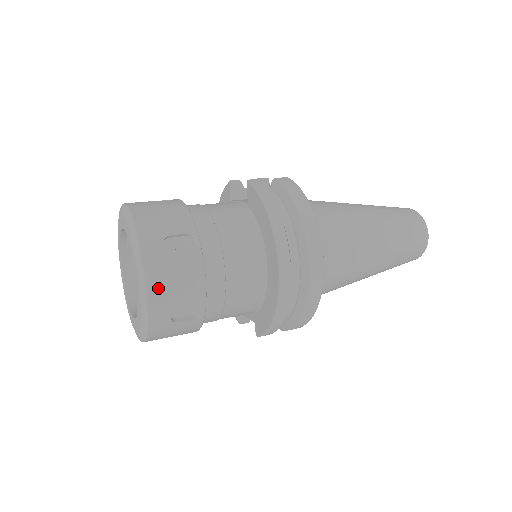
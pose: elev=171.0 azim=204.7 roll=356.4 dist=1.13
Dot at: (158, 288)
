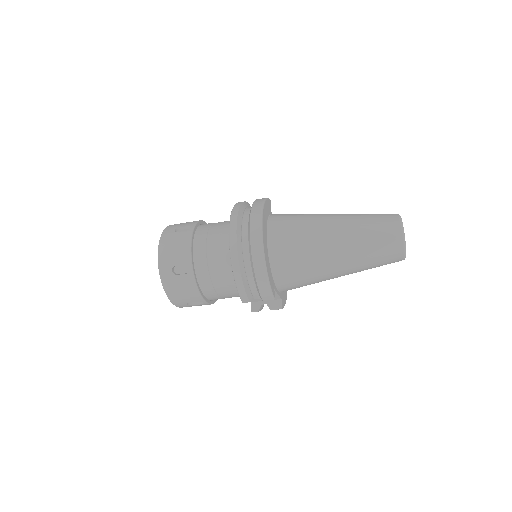
Dot at: (164, 250)
